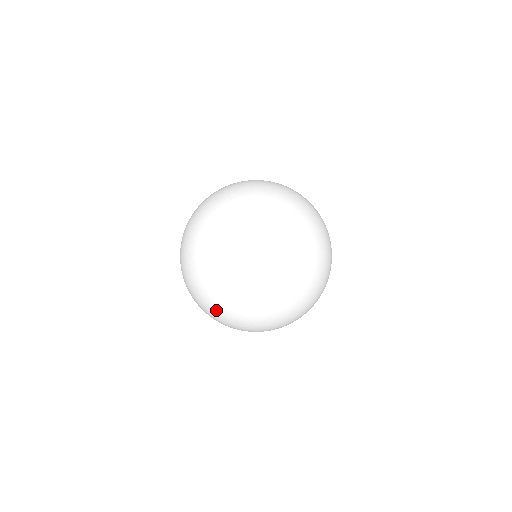
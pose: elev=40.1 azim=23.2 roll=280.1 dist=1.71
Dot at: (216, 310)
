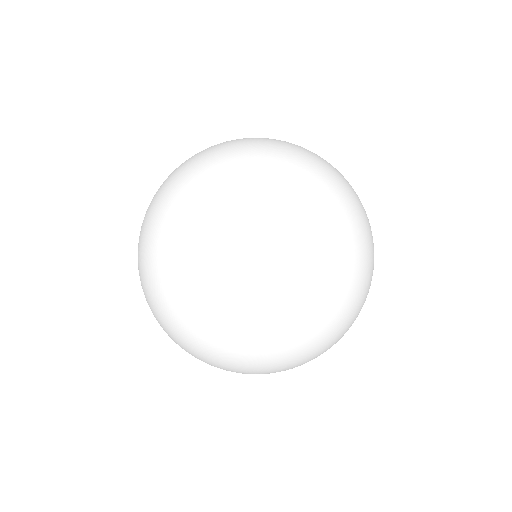
Dot at: occluded
